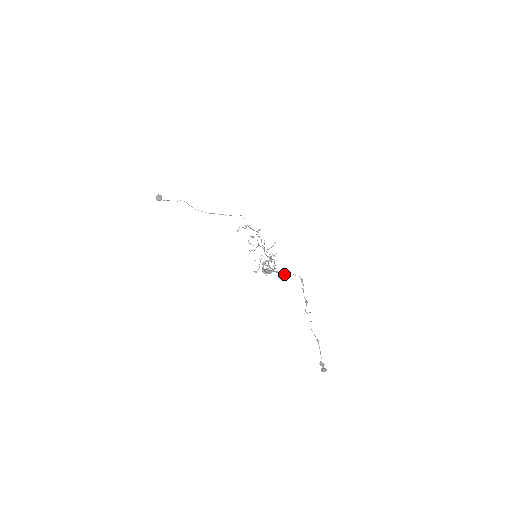
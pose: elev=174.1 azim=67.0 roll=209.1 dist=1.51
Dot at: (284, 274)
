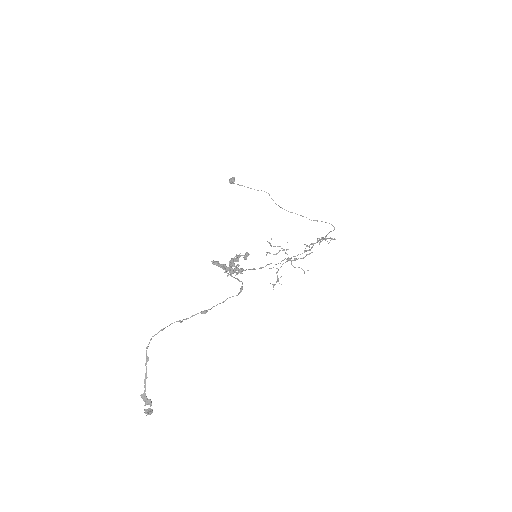
Dot at: (229, 274)
